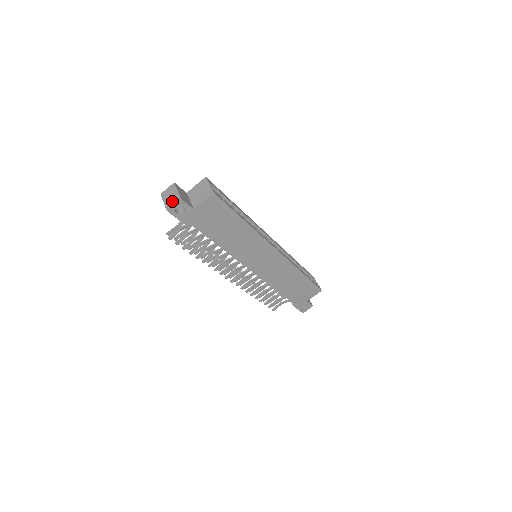
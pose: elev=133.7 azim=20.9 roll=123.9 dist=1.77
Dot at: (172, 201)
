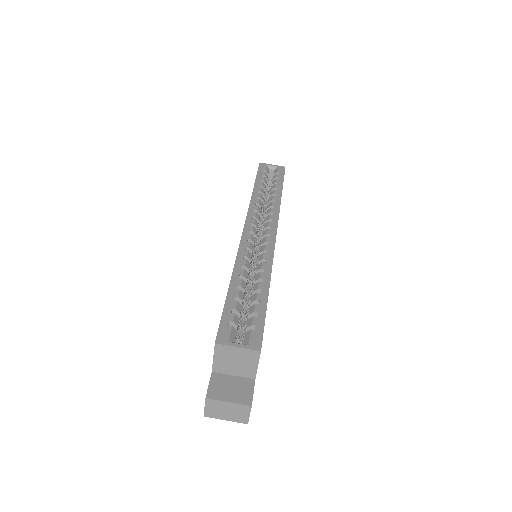
Dot at: (240, 415)
